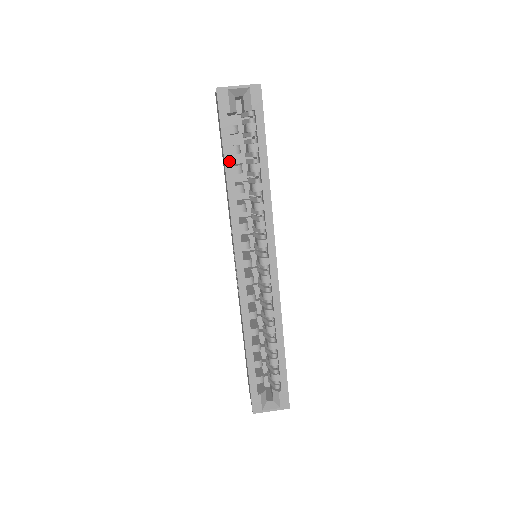
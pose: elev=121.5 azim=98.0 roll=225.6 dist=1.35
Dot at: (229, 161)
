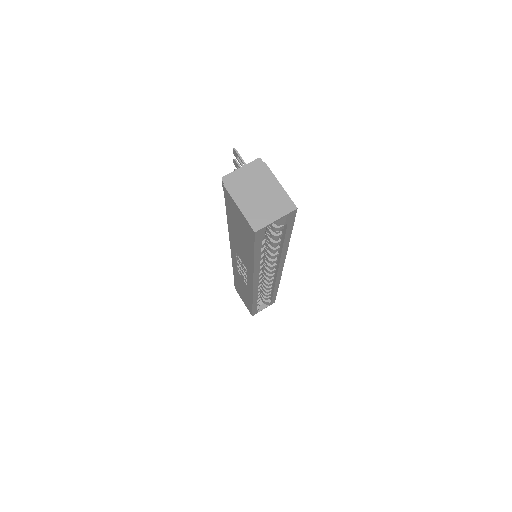
Dot at: (258, 256)
